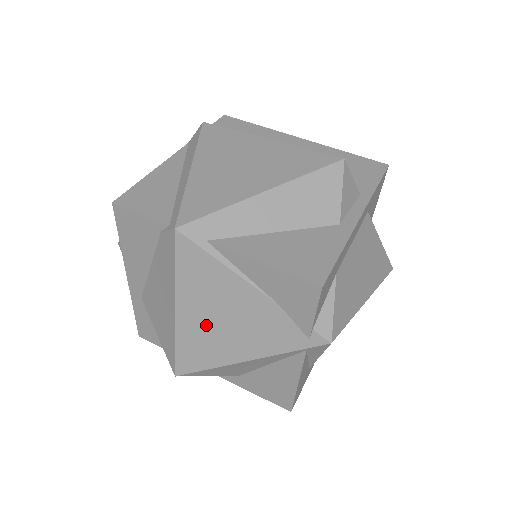
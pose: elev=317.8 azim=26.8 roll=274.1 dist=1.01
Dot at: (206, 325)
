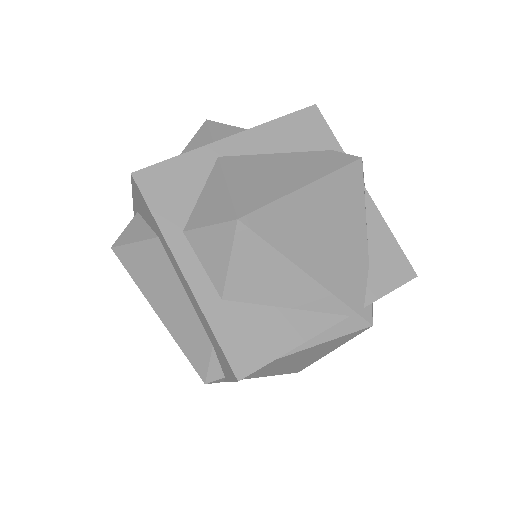
Dot at: (314, 219)
